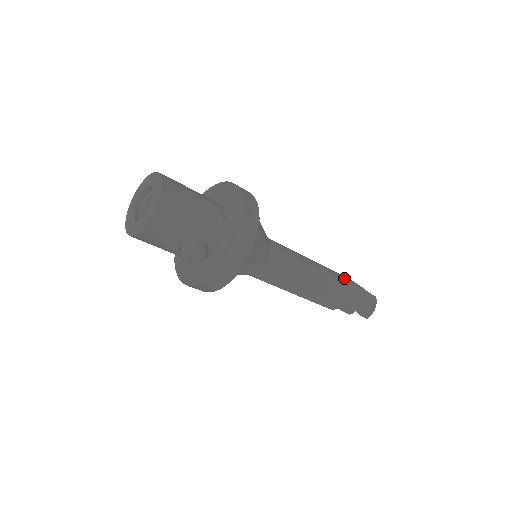
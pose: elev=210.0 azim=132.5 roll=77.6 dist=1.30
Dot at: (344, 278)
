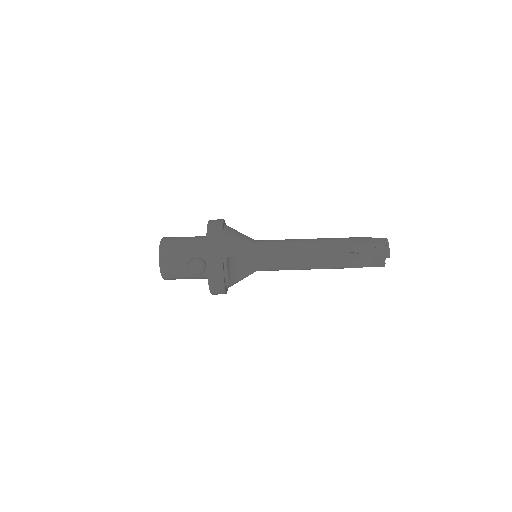
Dot at: (342, 238)
